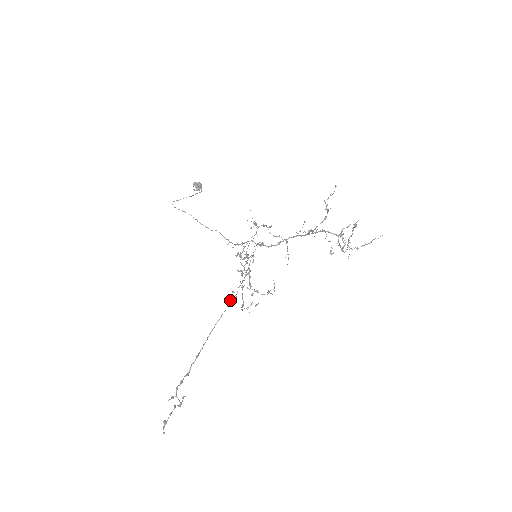
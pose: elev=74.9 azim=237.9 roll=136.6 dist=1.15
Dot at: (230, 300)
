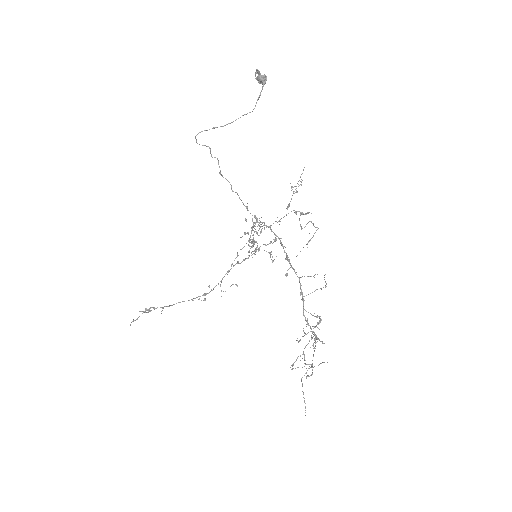
Dot at: occluded
